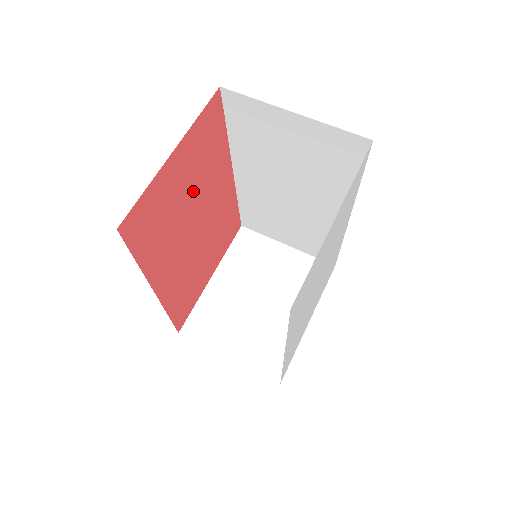
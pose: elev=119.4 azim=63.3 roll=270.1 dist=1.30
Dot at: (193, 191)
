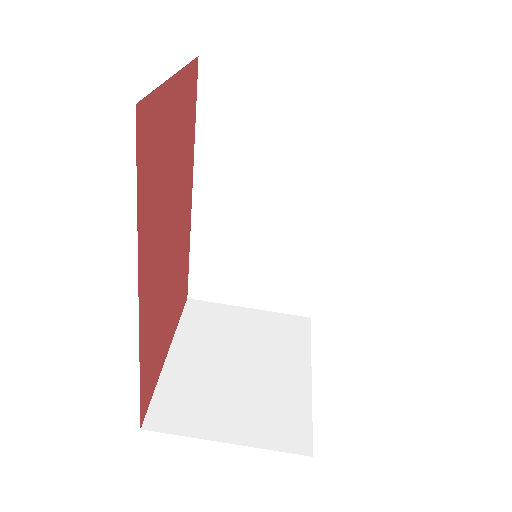
Dot at: (175, 170)
